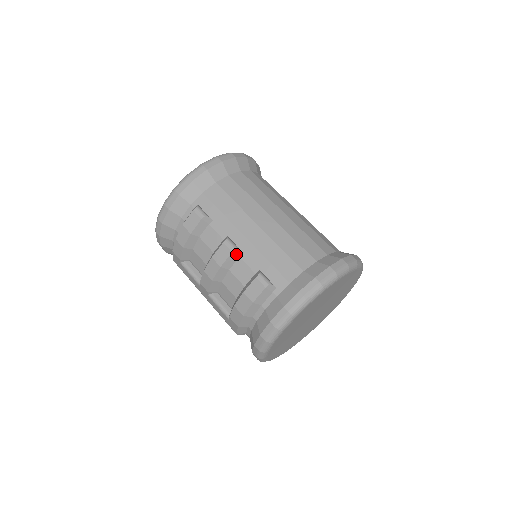
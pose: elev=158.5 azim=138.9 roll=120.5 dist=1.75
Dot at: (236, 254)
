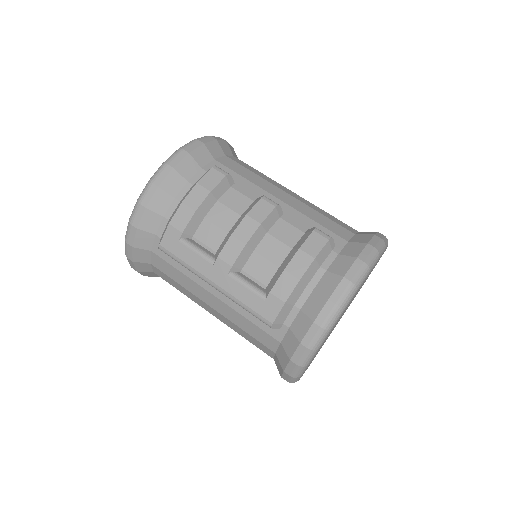
Dot at: (277, 212)
